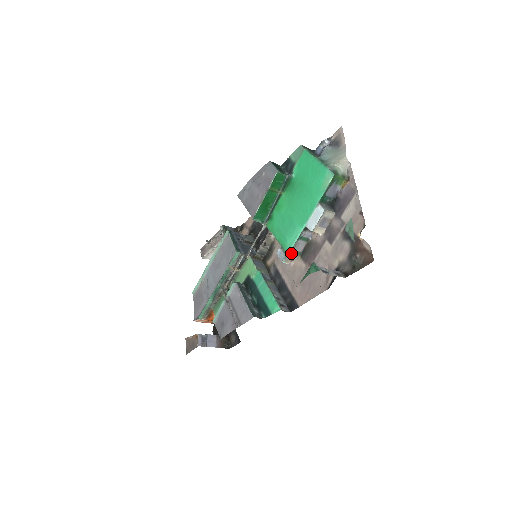
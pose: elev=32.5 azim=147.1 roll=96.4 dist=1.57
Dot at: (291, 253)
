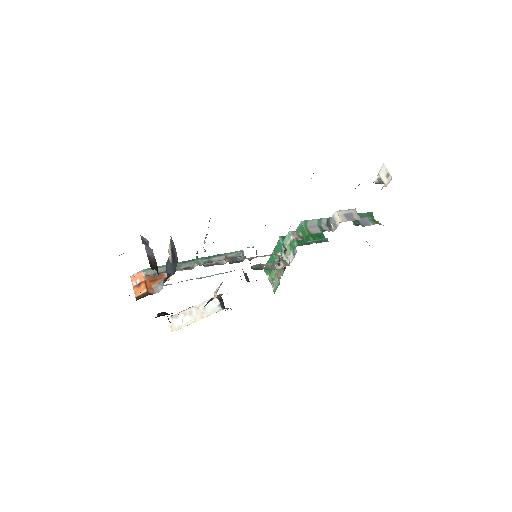
Dot at: (304, 226)
